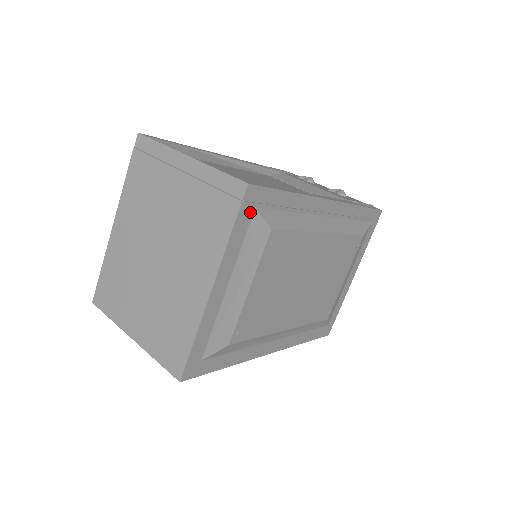
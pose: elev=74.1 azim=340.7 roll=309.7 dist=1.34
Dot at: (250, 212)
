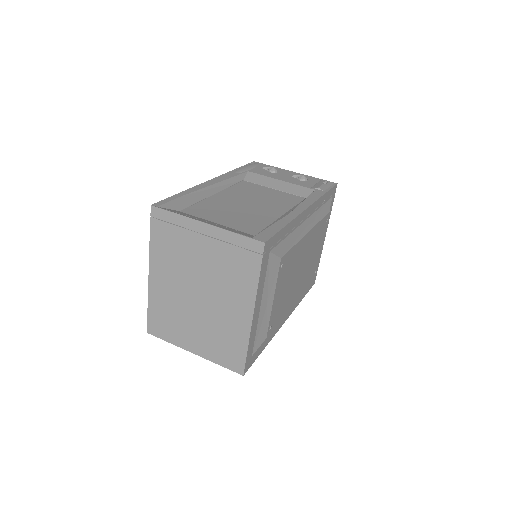
Dot at: (267, 257)
